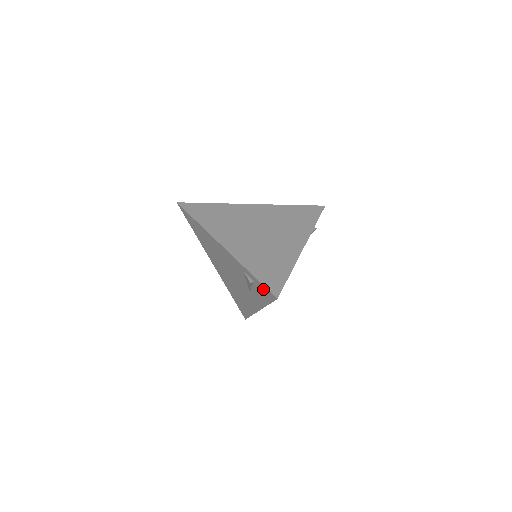
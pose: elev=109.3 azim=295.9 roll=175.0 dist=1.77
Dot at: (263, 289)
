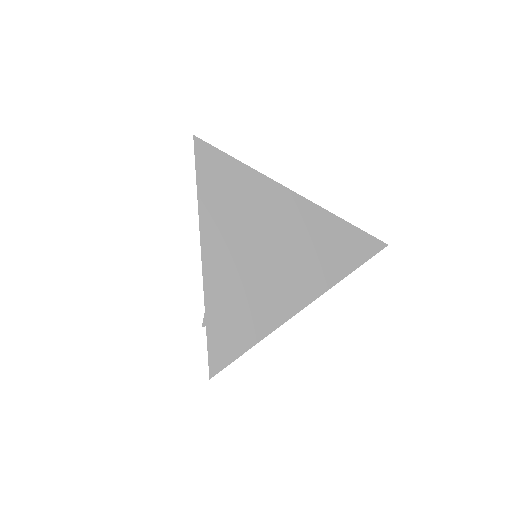
Dot at: occluded
